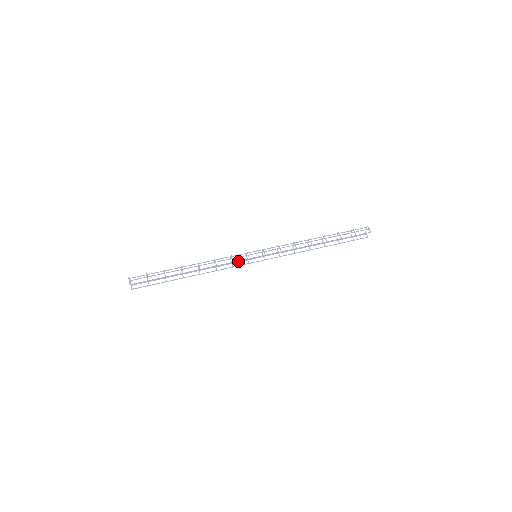
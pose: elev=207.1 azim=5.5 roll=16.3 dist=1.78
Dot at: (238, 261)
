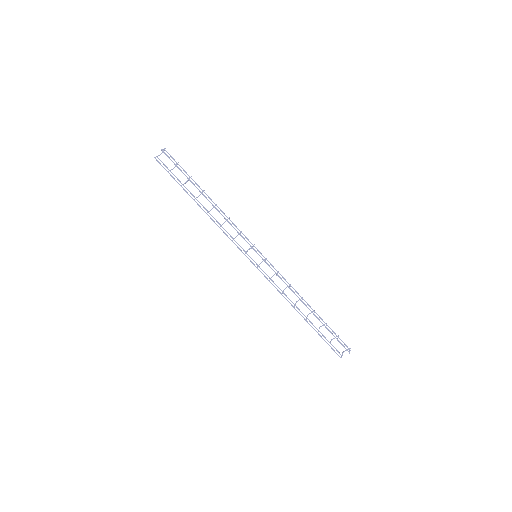
Dot at: (244, 238)
